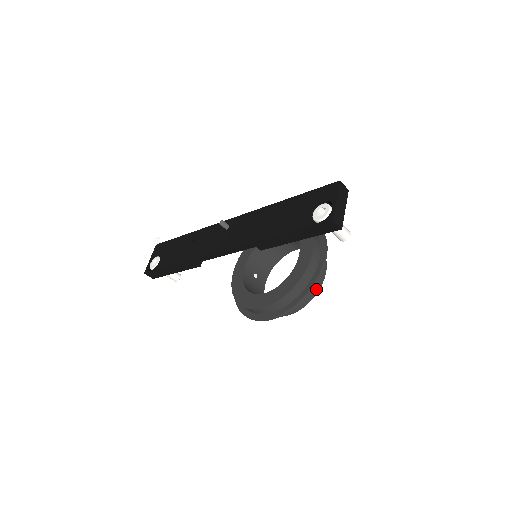
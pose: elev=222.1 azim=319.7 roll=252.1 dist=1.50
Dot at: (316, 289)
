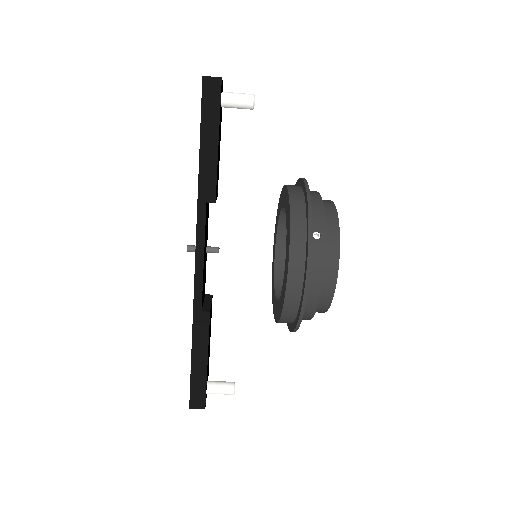
Dot at: (332, 212)
